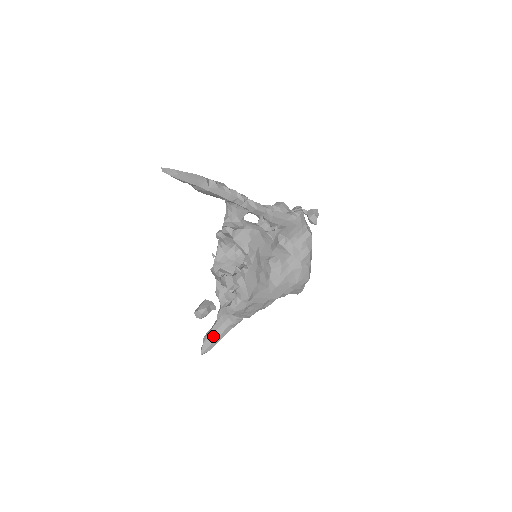
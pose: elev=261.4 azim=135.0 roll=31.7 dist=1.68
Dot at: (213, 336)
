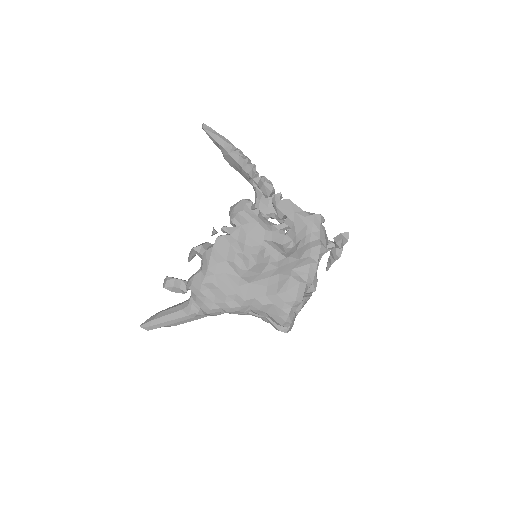
Dot at: (163, 313)
